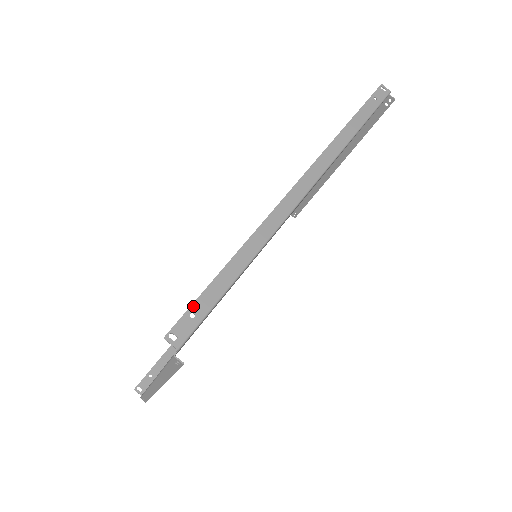
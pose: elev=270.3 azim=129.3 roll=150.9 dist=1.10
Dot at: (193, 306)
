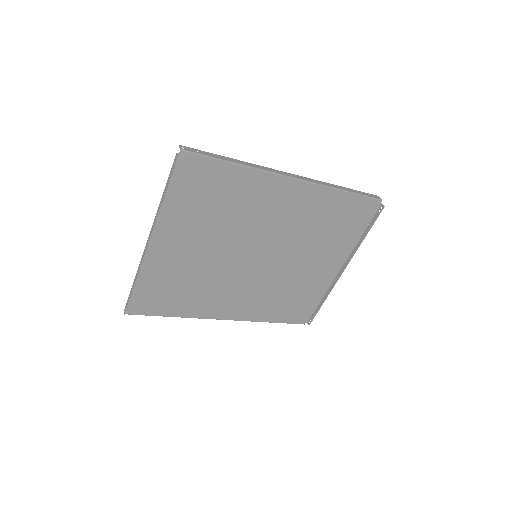
Dot at: (201, 151)
